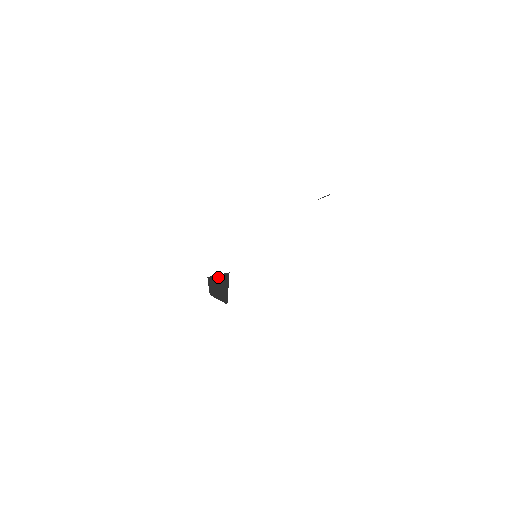
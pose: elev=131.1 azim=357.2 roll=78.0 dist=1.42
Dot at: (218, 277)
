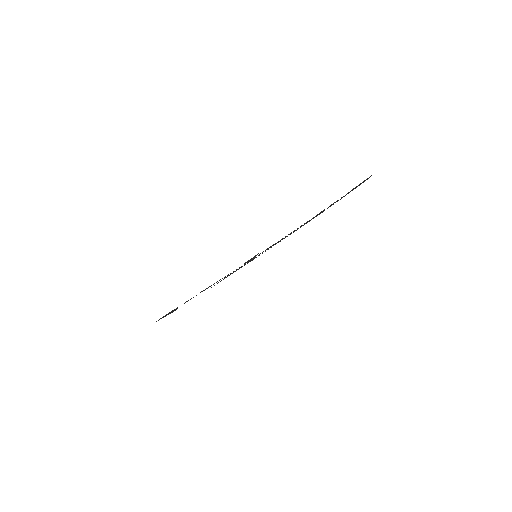
Dot at: occluded
